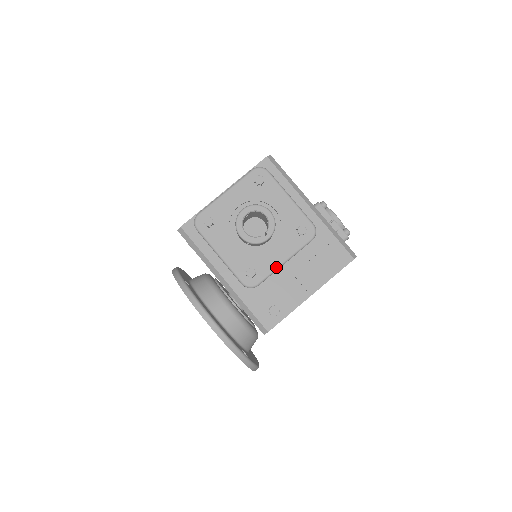
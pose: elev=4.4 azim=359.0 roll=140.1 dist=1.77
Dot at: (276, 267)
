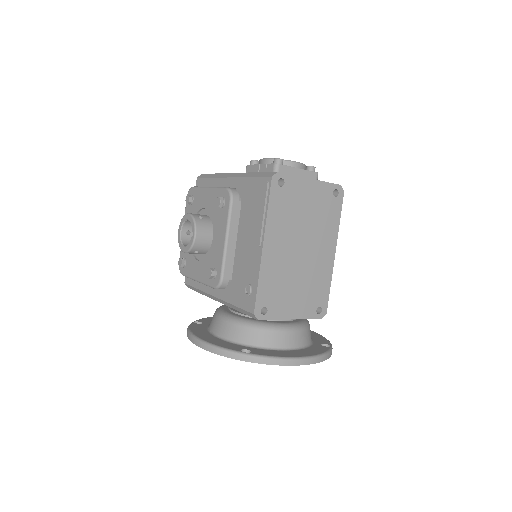
Dot at: (223, 251)
